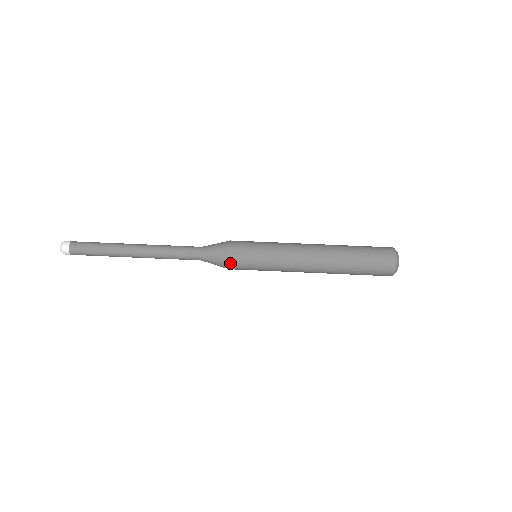
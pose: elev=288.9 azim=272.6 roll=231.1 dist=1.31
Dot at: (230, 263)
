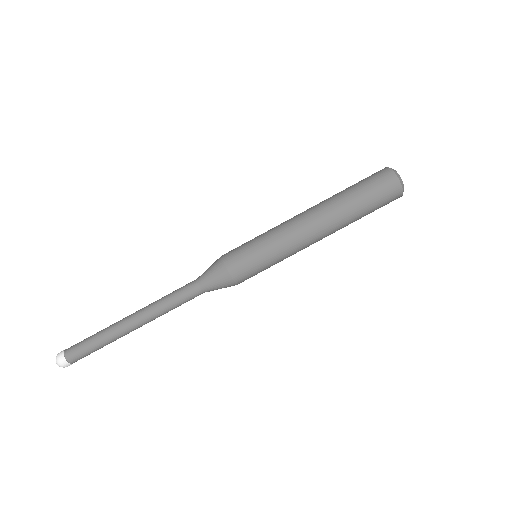
Dot at: occluded
